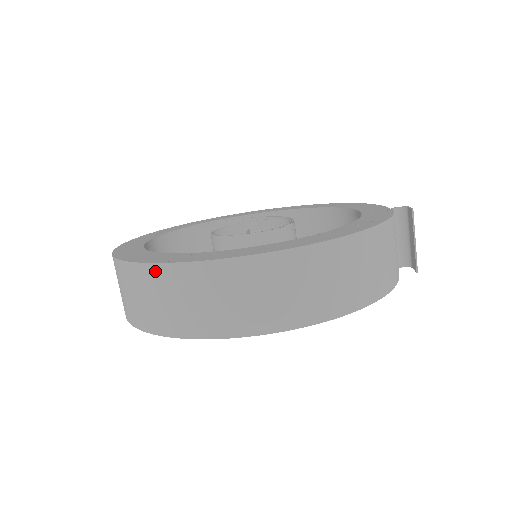
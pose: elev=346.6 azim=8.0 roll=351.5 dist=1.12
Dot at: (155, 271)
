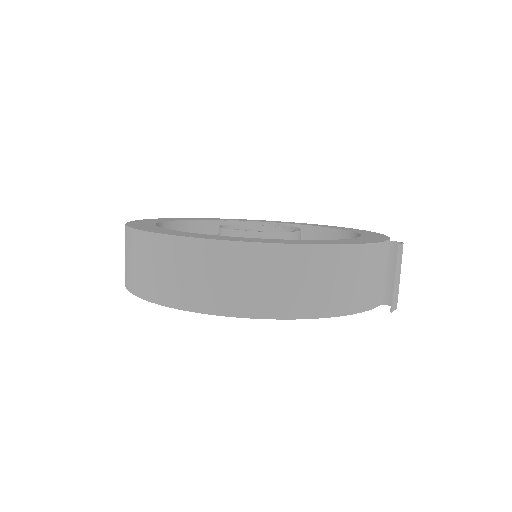
Dot at: (132, 235)
